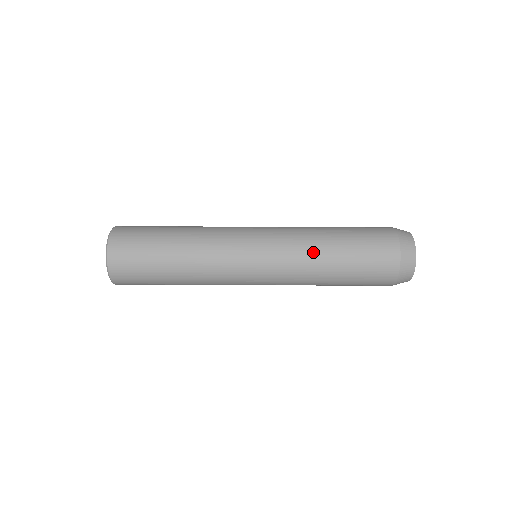
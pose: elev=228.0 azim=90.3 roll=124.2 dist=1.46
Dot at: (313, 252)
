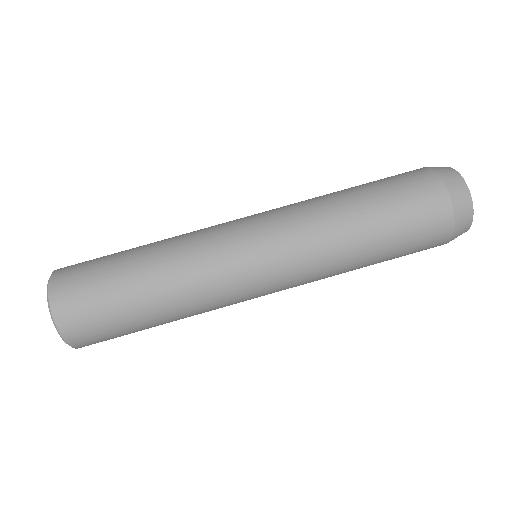
Dot at: (320, 200)
